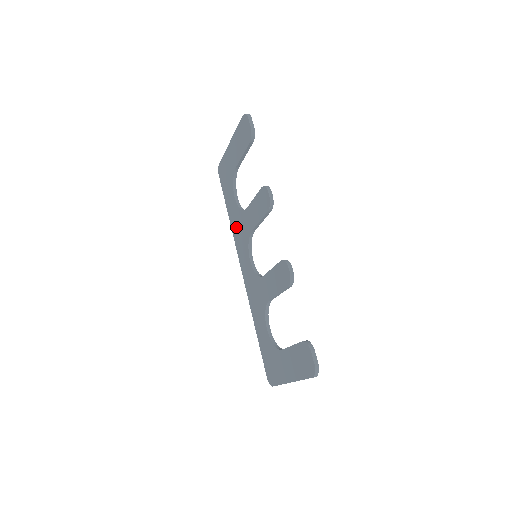
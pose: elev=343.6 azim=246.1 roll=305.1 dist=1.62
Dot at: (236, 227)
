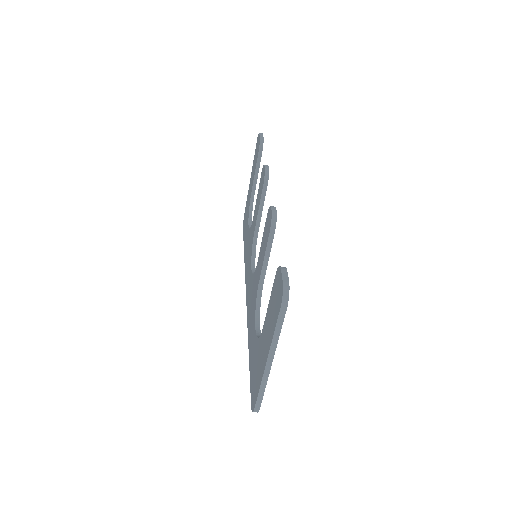
Dot at: (247, 253)
